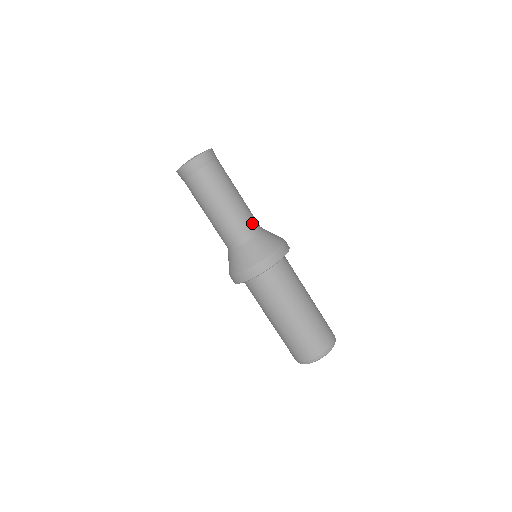
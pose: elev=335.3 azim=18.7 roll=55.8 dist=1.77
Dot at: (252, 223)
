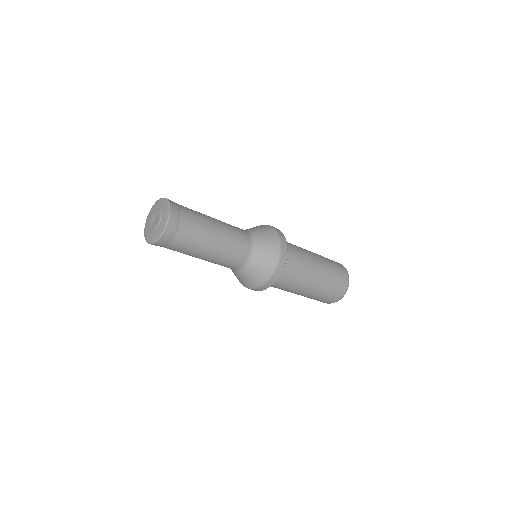
Dot at: occluded
